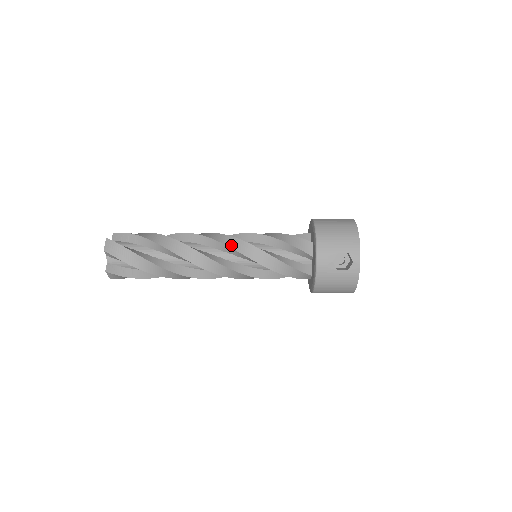
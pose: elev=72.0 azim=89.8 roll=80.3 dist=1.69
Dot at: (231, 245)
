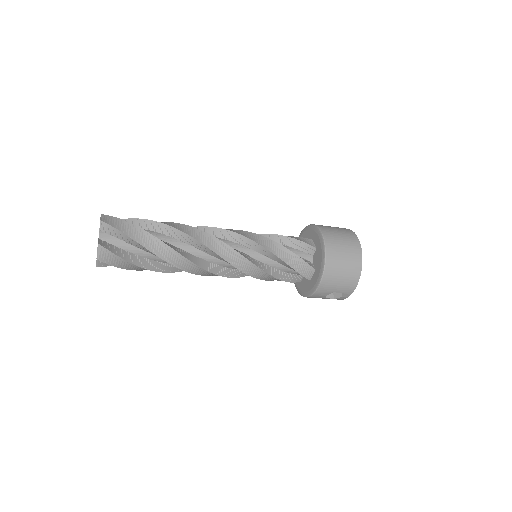
Dot at: (237, 265)
